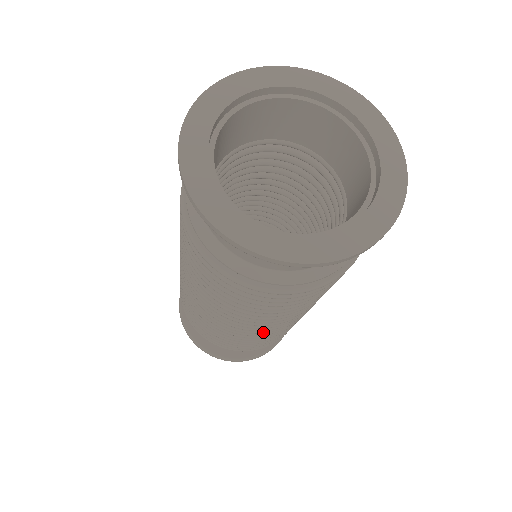
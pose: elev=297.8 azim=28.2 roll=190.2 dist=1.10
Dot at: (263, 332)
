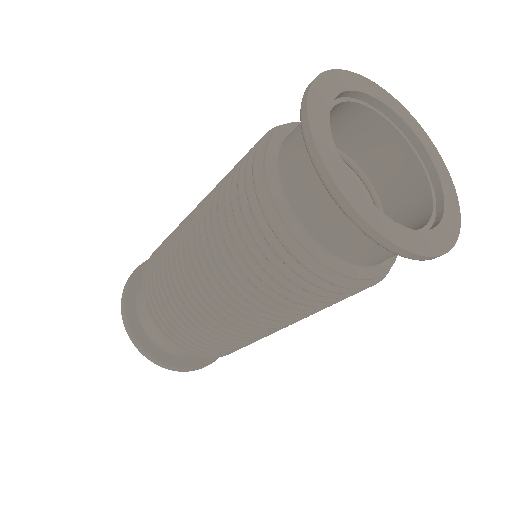
Dot at: occluded
